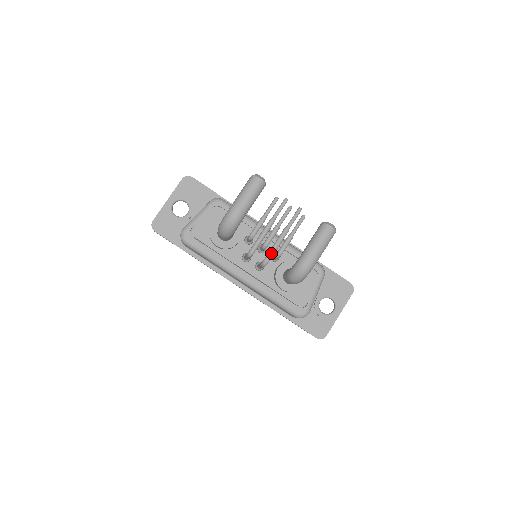
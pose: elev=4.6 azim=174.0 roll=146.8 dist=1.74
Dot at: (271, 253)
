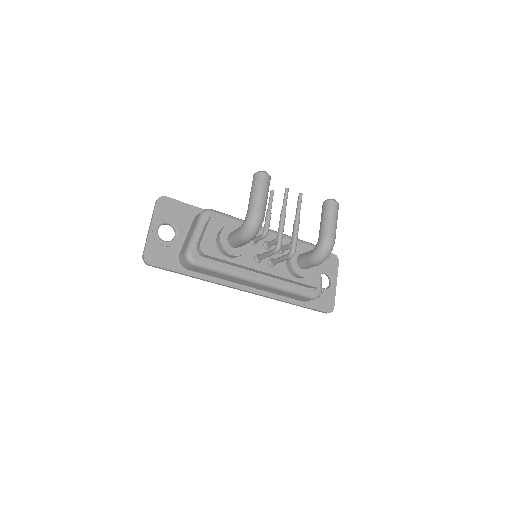
Dot at: (295, 242)
